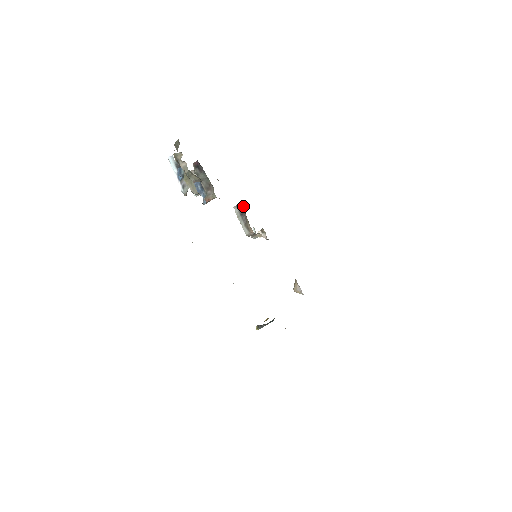
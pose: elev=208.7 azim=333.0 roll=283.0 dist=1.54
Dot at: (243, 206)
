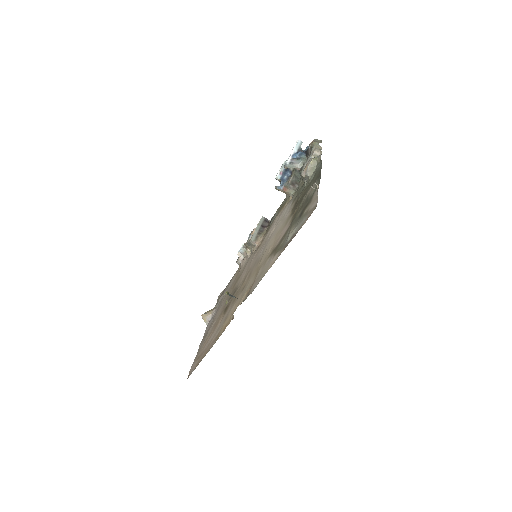
Dot at: (269, 223)
